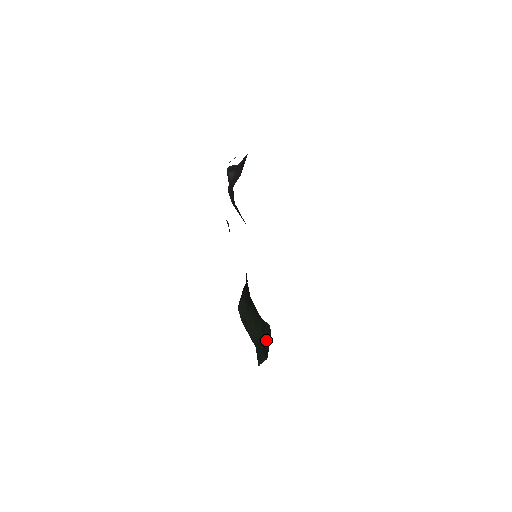
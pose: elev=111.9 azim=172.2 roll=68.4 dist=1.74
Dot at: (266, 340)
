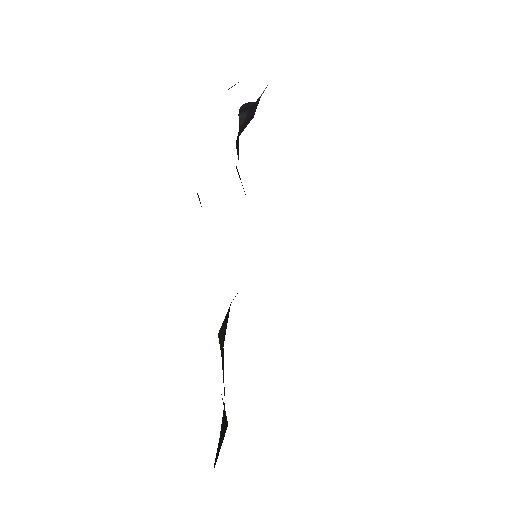
Dot at: (223, 427)
